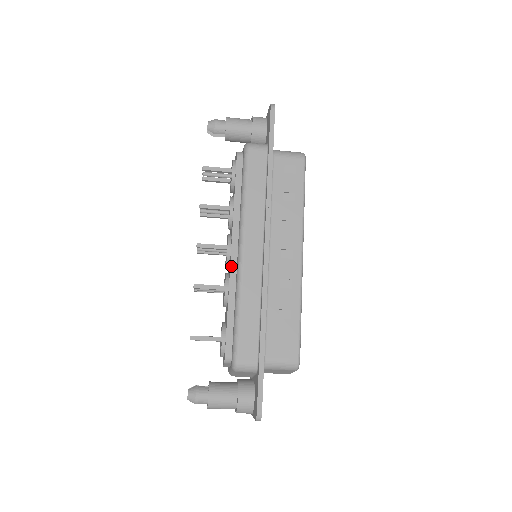
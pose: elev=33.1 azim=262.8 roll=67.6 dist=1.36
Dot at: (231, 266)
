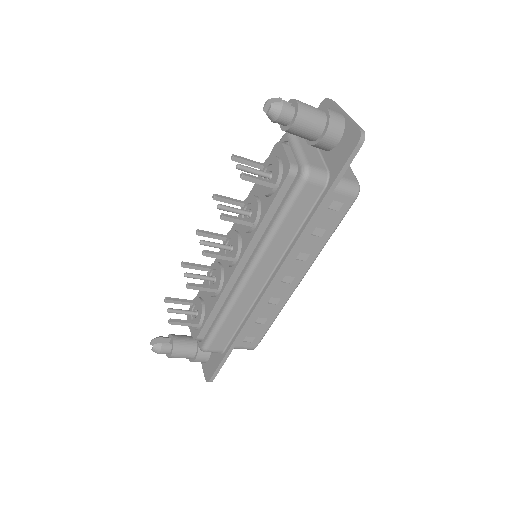
Dot at: (231, 278)
